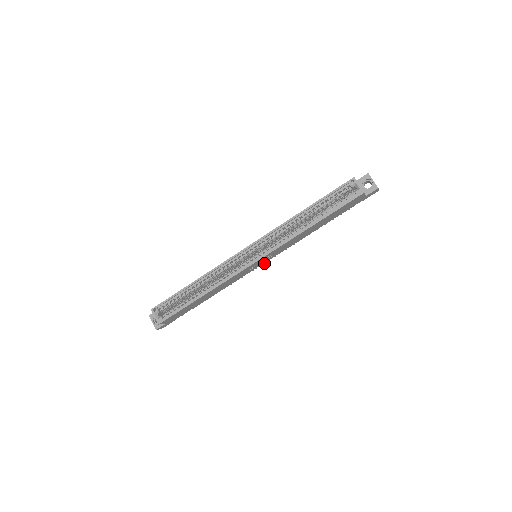
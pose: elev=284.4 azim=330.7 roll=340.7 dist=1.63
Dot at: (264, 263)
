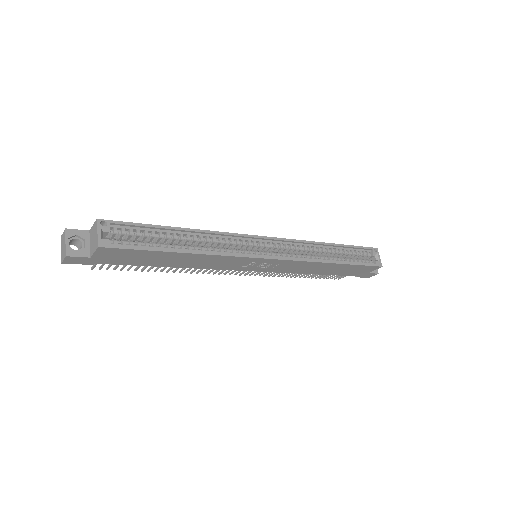
Dot at: (235, 274)
